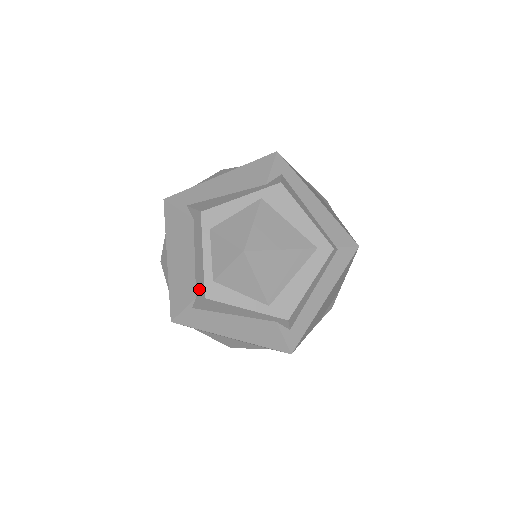
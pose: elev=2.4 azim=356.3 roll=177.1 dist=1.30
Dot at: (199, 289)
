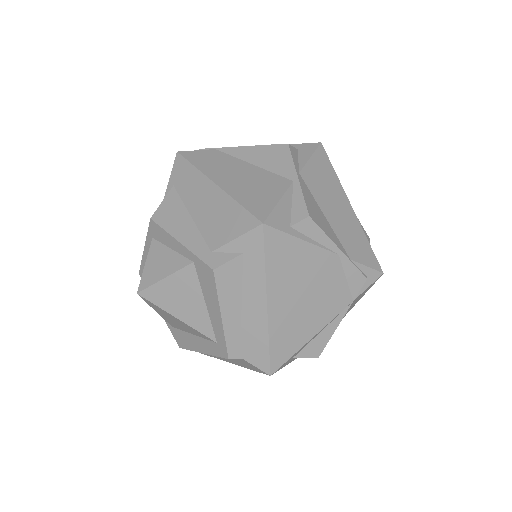
Dot at: occluded
